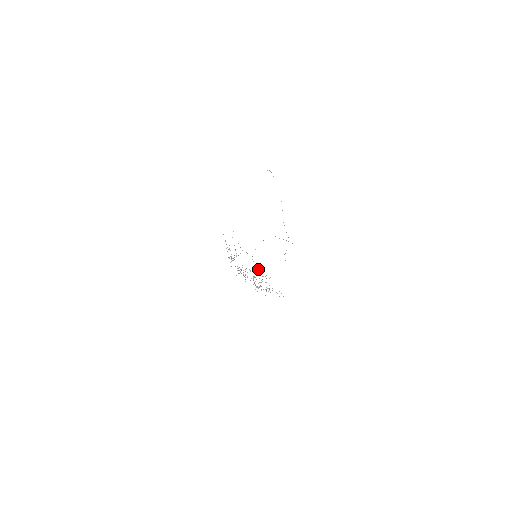
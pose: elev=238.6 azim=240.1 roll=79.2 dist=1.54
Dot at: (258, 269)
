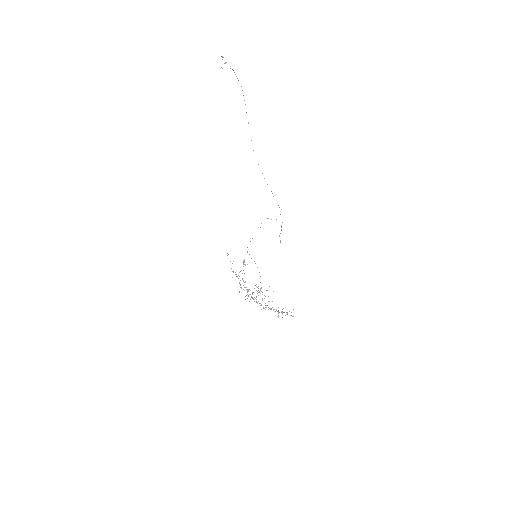
Dot at: occluded
